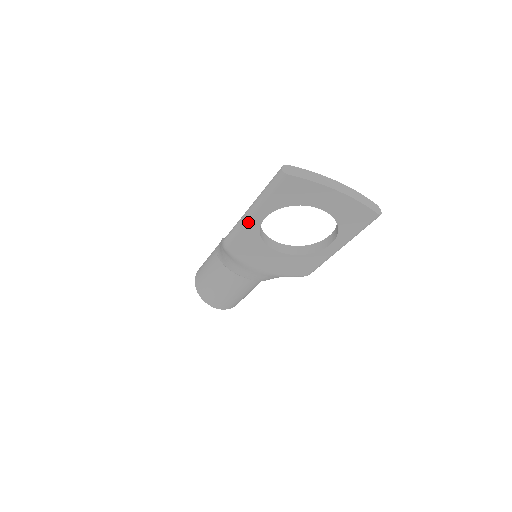
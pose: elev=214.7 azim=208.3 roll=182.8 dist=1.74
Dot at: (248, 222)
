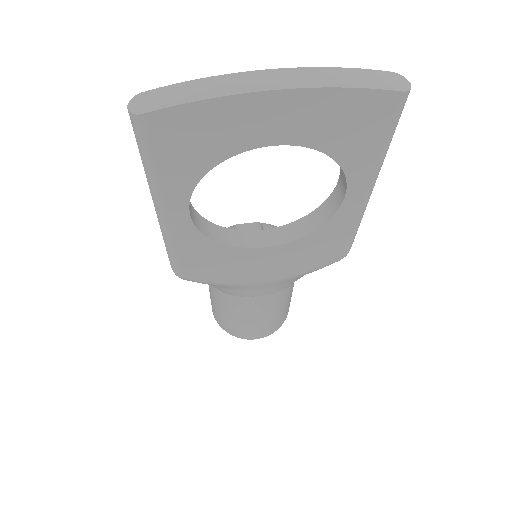
Dot at: (170, 230)
